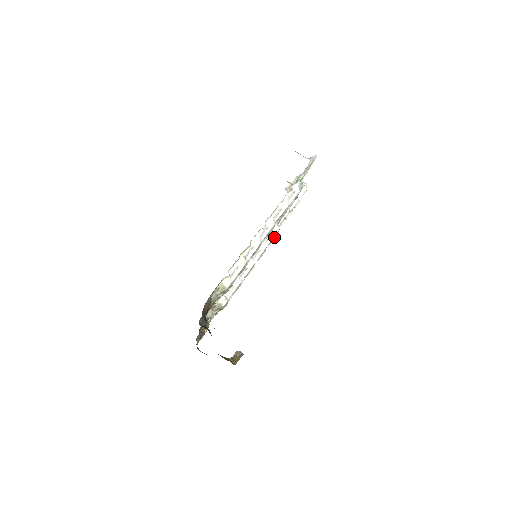
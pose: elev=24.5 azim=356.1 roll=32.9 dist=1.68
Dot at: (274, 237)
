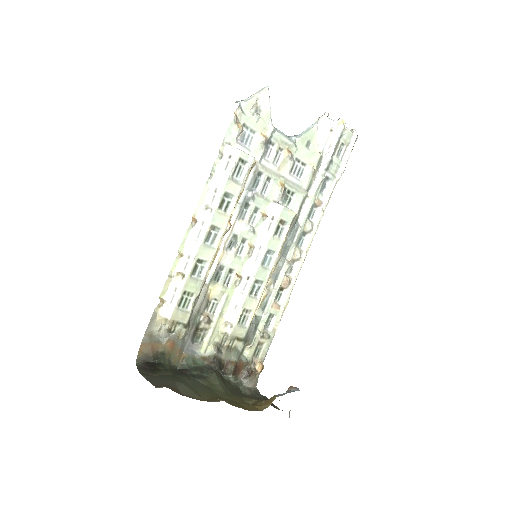
Dot at: (286, 219)
